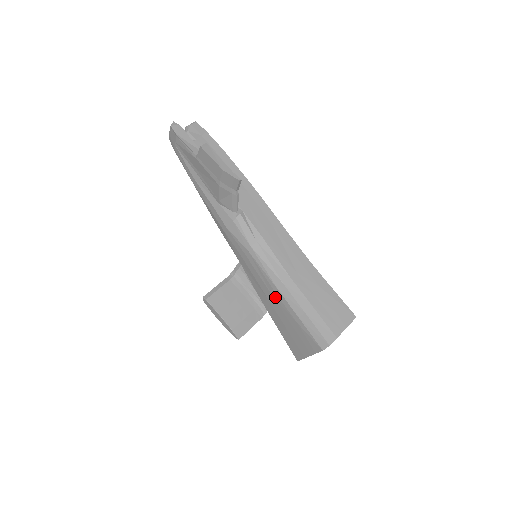
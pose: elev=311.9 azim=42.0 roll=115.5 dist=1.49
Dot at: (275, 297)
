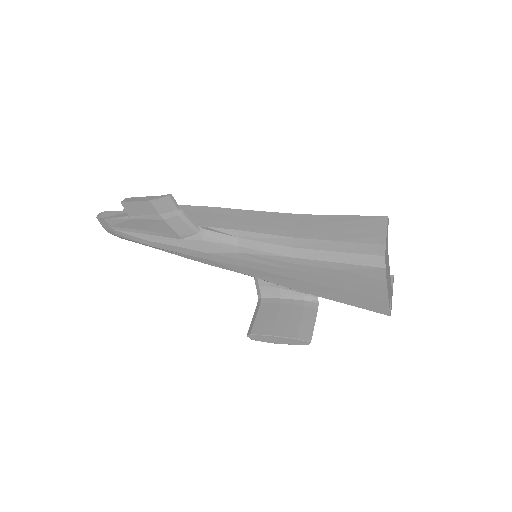
Dot at: (300, 269)
